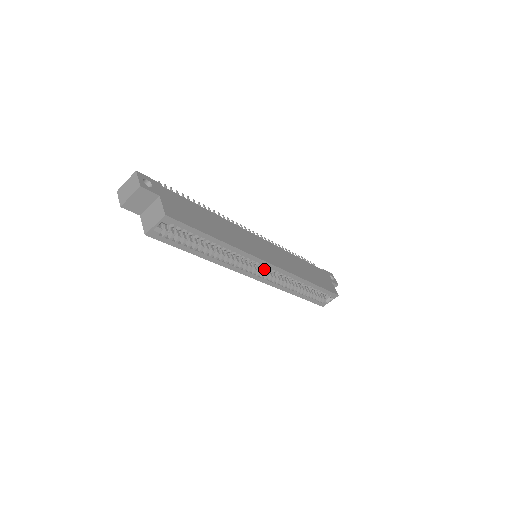
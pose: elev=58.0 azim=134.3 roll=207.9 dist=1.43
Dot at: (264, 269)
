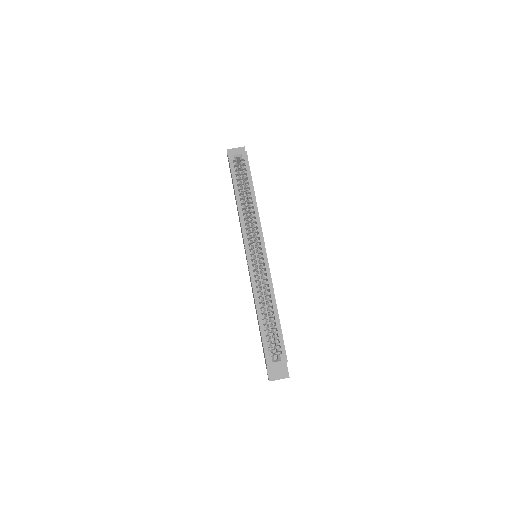
Dot at: (256, 260)
